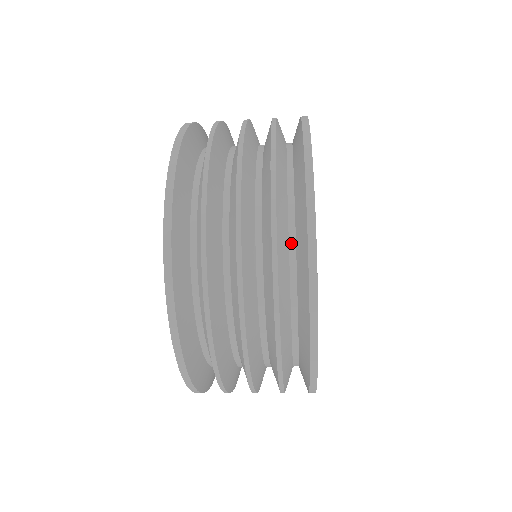
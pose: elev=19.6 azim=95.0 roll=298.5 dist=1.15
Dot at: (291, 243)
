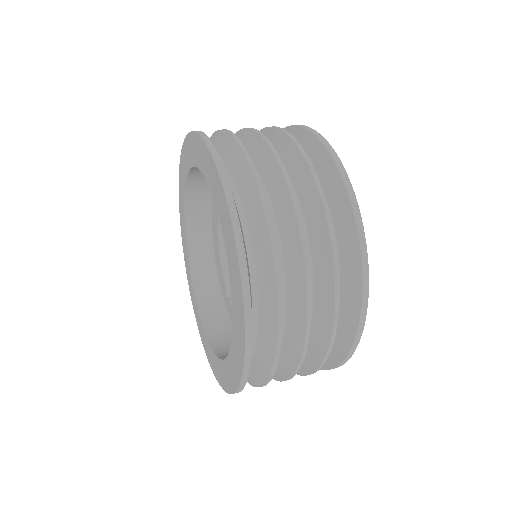
Dot at: occluded
